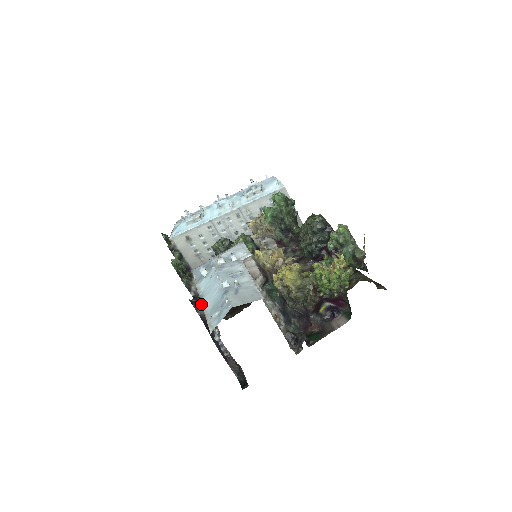
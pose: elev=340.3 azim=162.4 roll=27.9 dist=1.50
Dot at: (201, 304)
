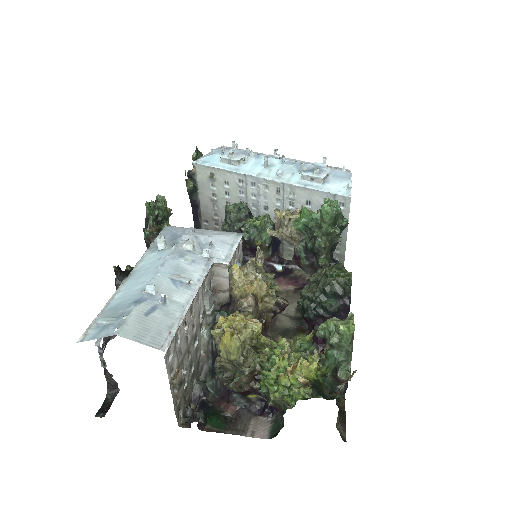
Dot at: occluded
